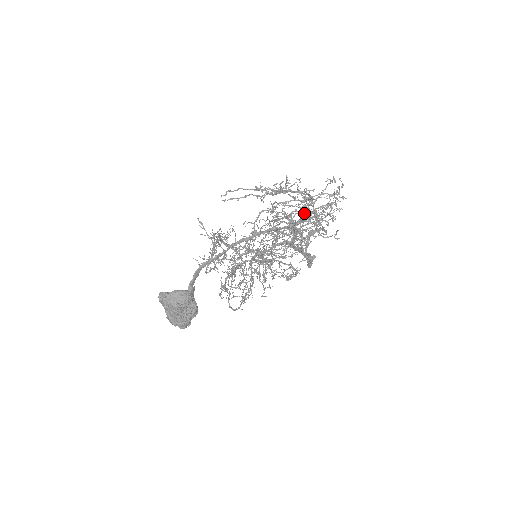
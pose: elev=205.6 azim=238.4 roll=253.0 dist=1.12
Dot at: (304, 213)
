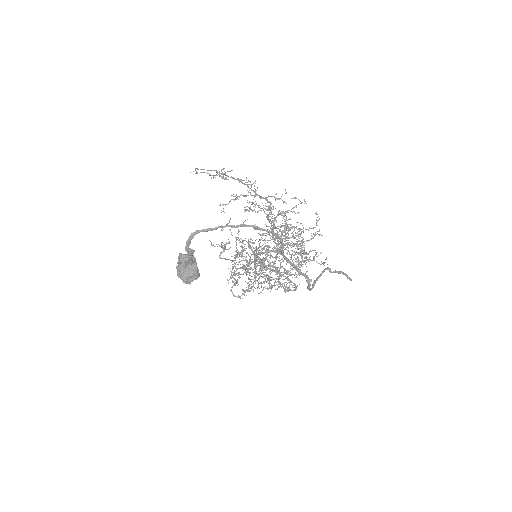
Dot at: (268, 214)
